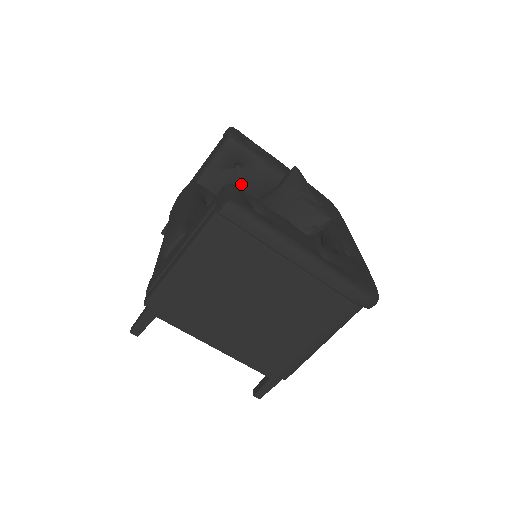
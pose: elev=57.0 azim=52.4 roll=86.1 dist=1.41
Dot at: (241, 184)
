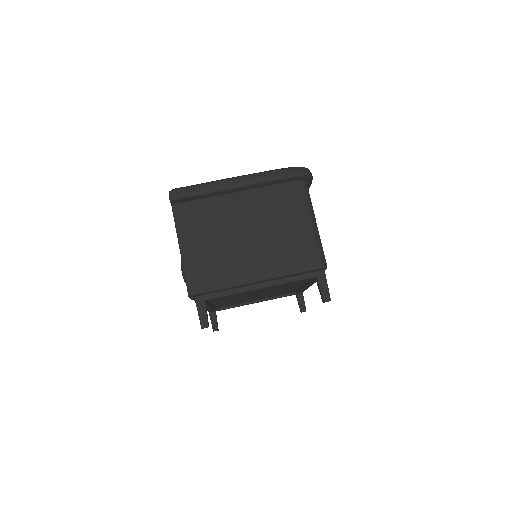
Dot at: occluded
